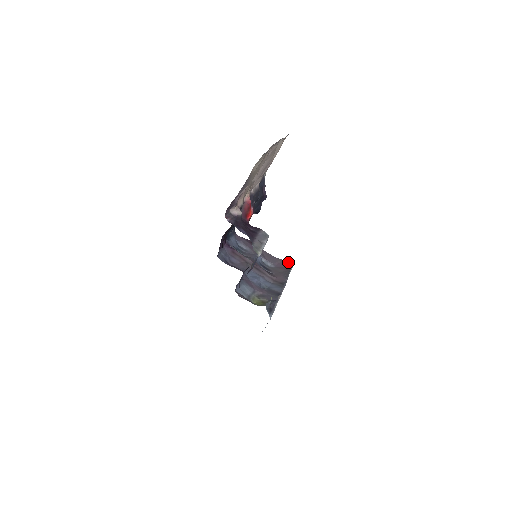
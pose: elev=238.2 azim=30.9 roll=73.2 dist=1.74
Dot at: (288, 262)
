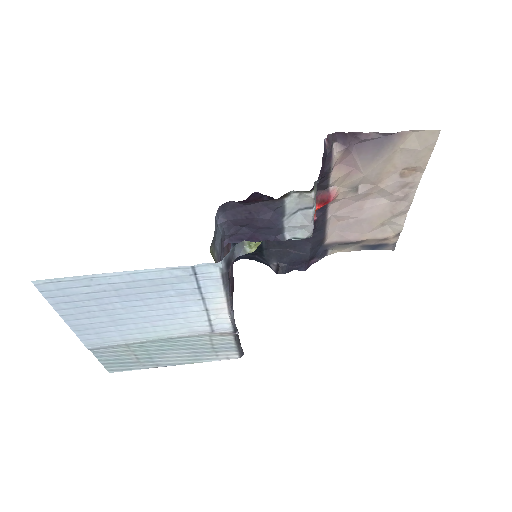
Dot at: occluded
